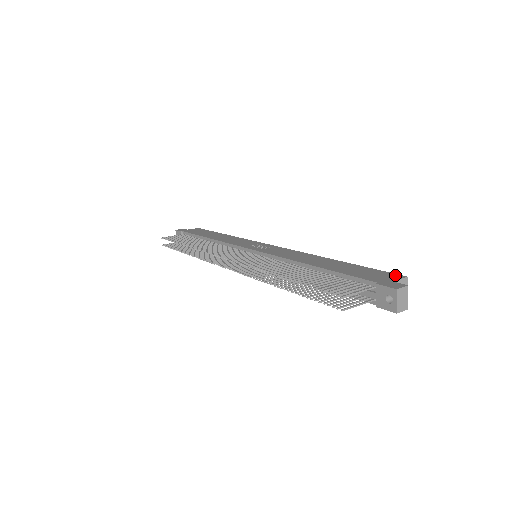
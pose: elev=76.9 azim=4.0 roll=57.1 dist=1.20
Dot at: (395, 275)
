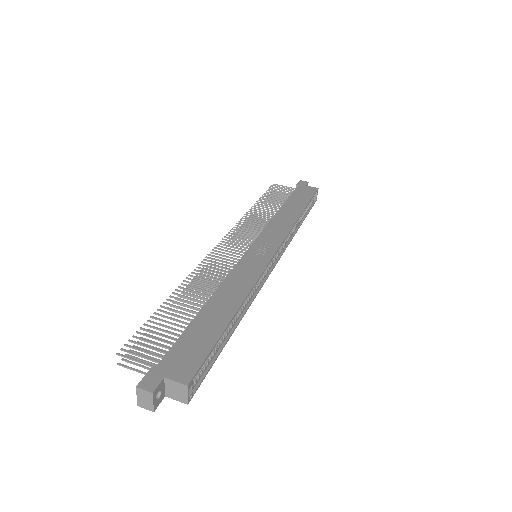
Dot at: (189, 374)
